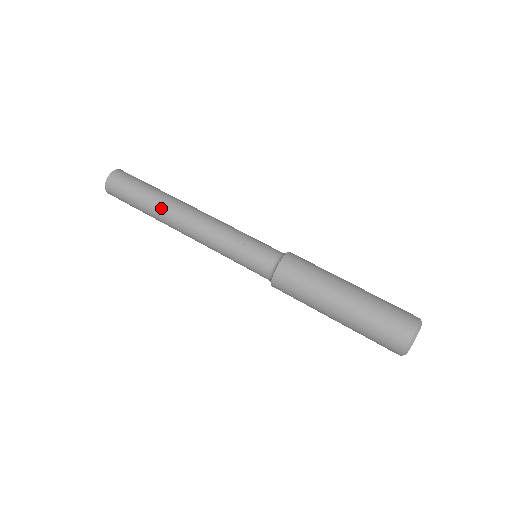
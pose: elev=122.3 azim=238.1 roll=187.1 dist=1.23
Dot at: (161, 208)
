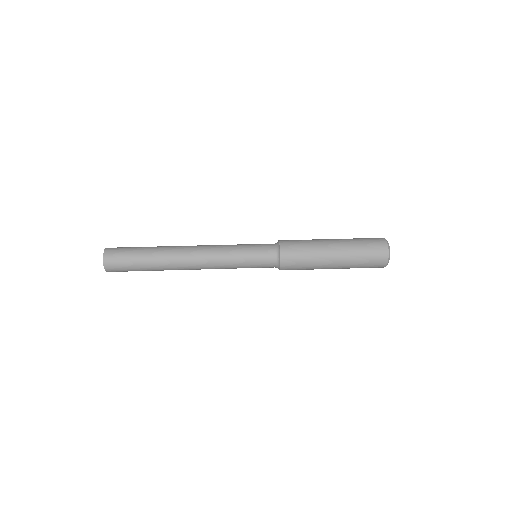
Dot at: (166, 253)
